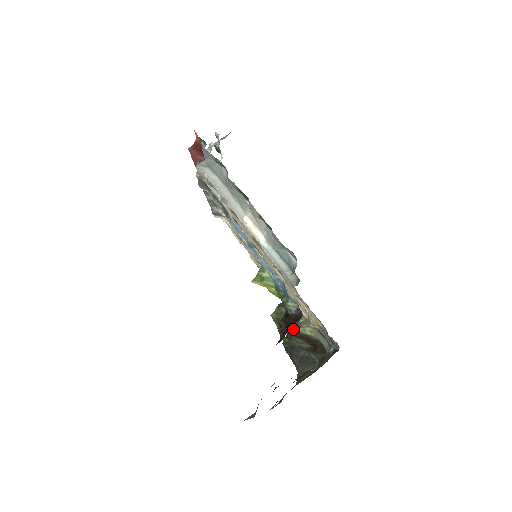
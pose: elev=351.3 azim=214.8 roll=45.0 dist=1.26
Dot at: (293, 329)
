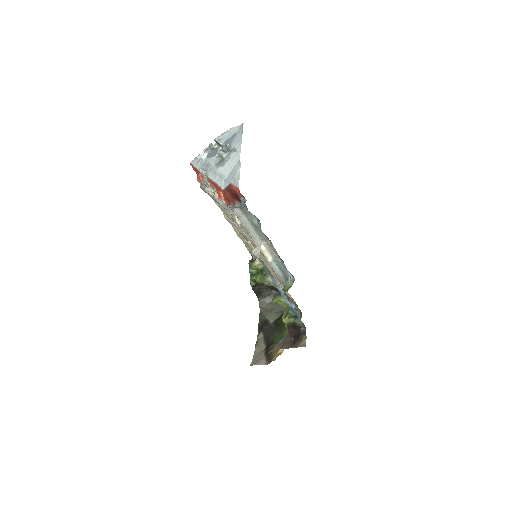
Dot at: (261, 281)
